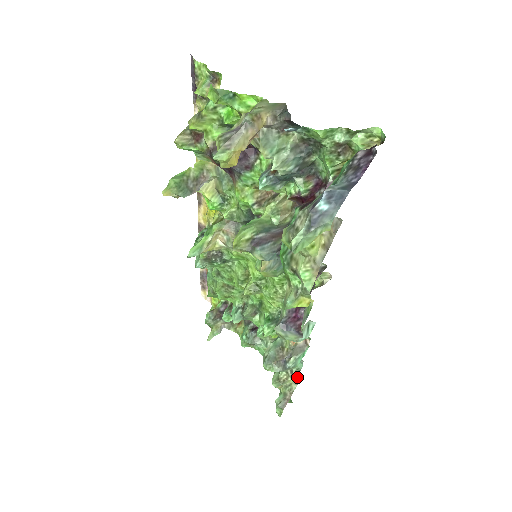
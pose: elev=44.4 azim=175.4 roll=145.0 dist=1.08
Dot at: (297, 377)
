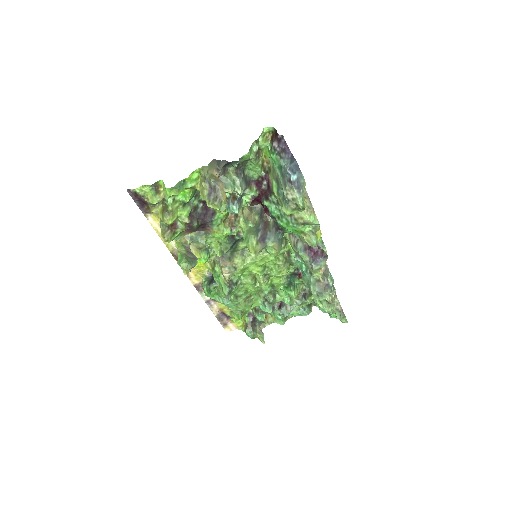
Dot at: occluded
